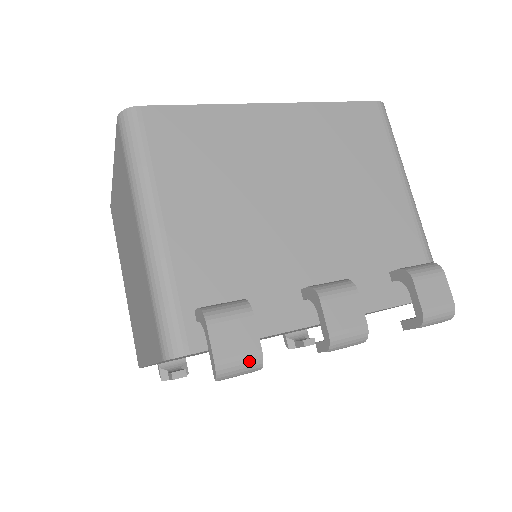
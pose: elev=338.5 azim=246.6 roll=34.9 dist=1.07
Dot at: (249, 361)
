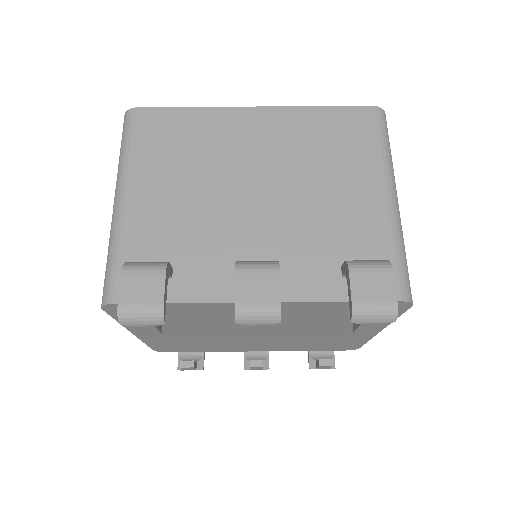
Dot at: (150, 311)
